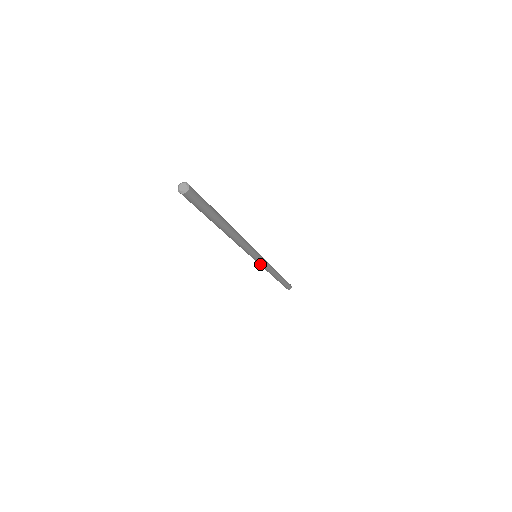
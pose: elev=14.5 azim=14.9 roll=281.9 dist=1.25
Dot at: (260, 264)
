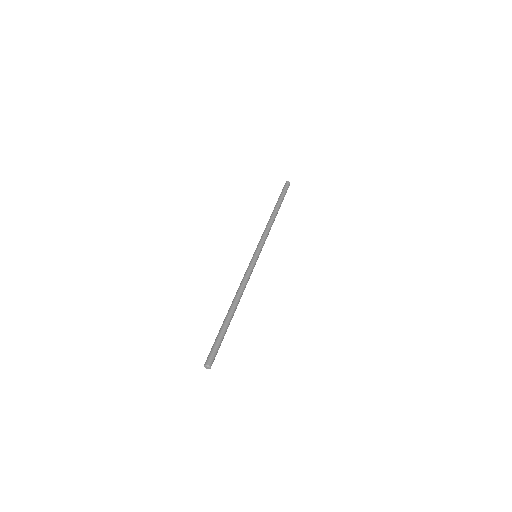
Dot at: occluded
